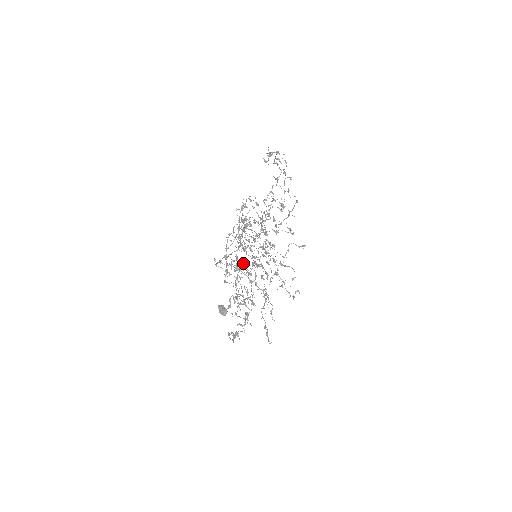
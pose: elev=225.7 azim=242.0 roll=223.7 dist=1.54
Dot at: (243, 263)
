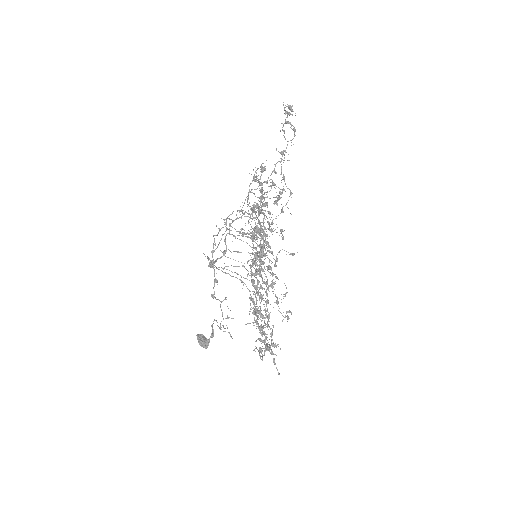
Dot at: (261, 251)
